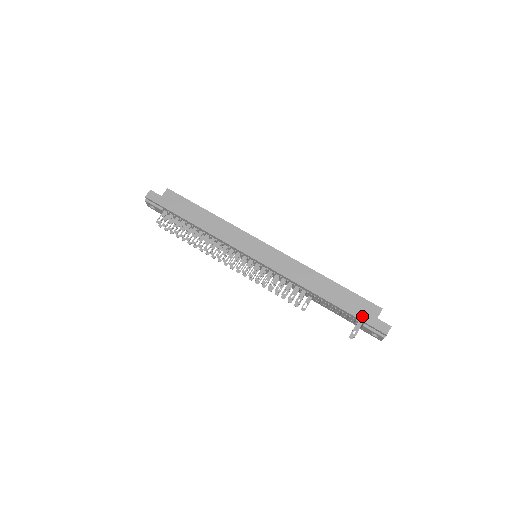
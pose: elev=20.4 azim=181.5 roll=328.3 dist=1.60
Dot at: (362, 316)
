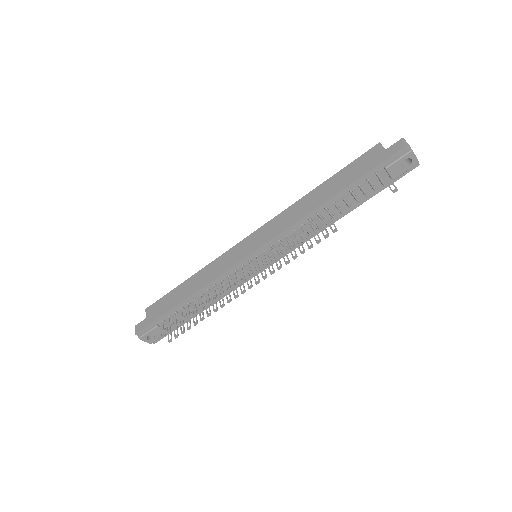
Dot at: (373, 164)
